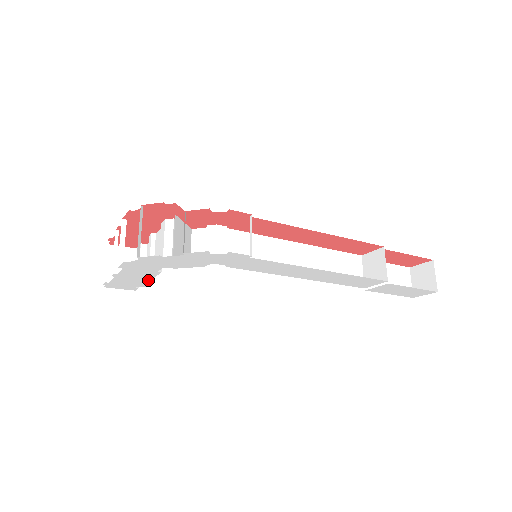
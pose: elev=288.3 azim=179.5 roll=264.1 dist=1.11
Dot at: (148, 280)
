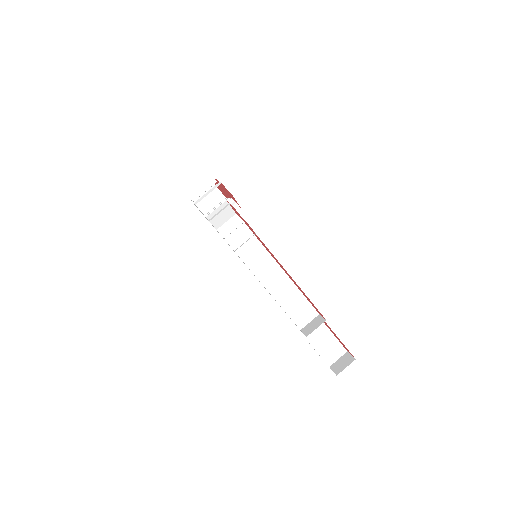
Dot at: occluded
